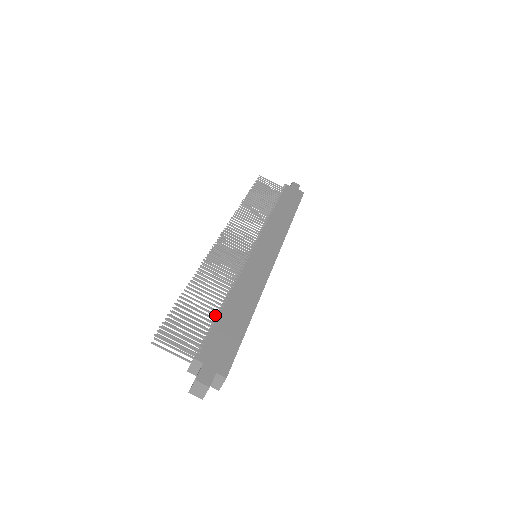
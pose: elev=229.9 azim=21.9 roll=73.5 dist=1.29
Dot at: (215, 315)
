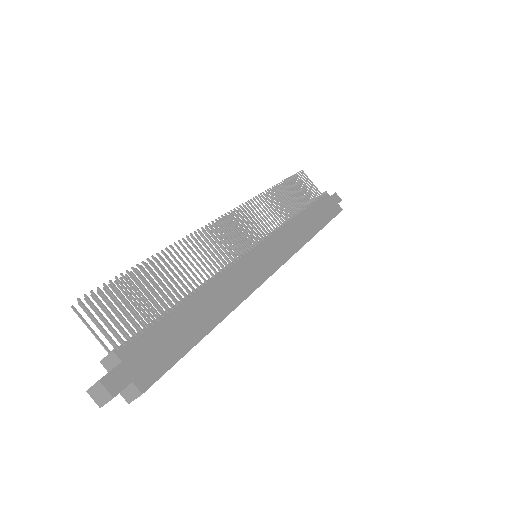
Dot at: (170, 306)
